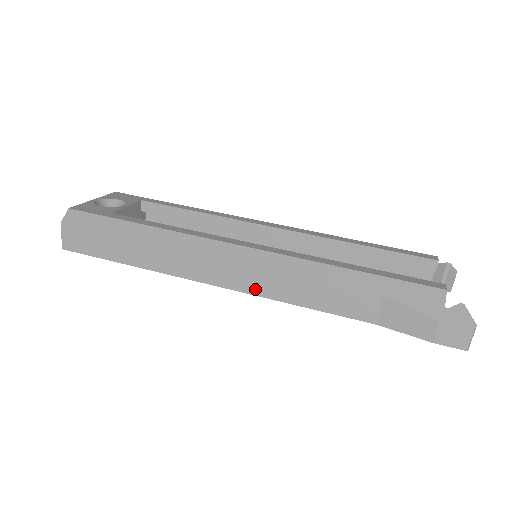
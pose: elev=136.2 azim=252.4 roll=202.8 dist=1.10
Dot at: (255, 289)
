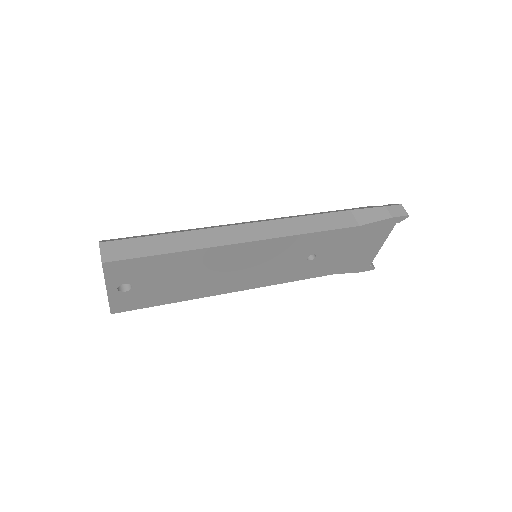
Dot at: (278, 233)
